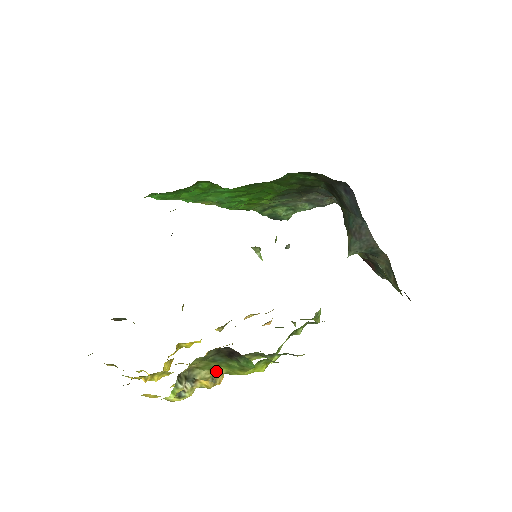
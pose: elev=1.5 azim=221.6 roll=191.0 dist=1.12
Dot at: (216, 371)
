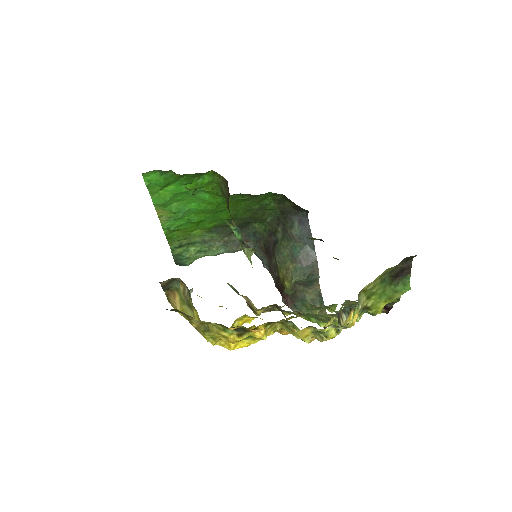
Dot at: (368, 301)
